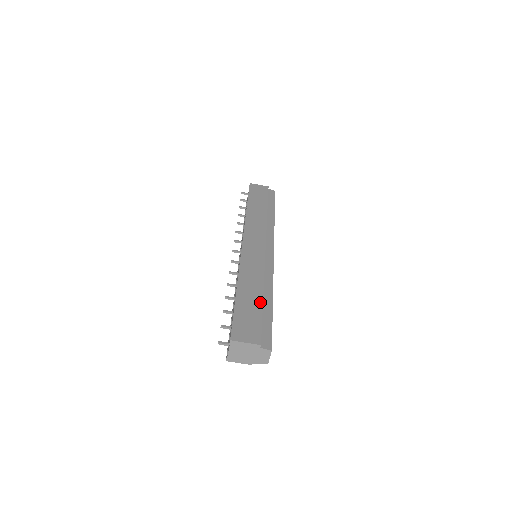
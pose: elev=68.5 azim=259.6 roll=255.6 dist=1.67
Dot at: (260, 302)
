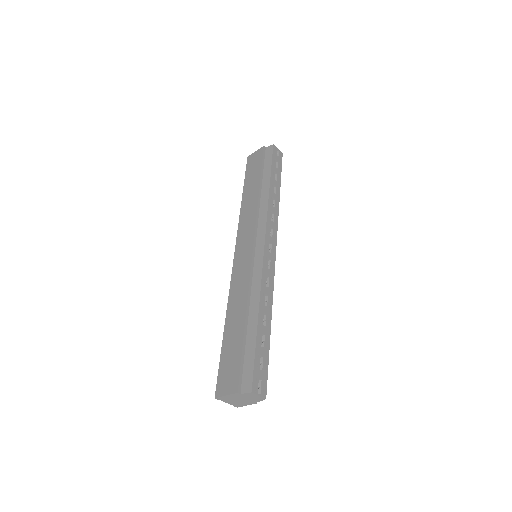
Dot at: (242, 332)
